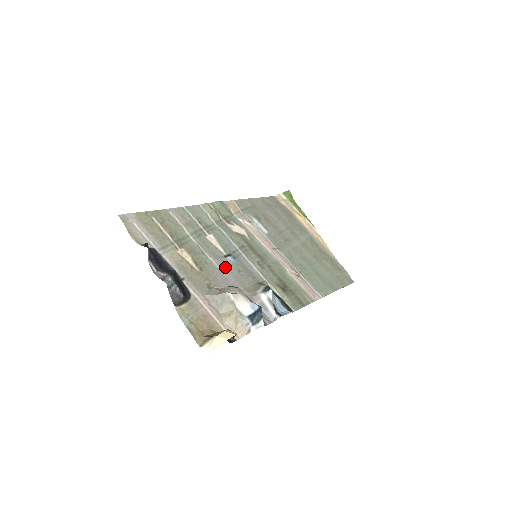
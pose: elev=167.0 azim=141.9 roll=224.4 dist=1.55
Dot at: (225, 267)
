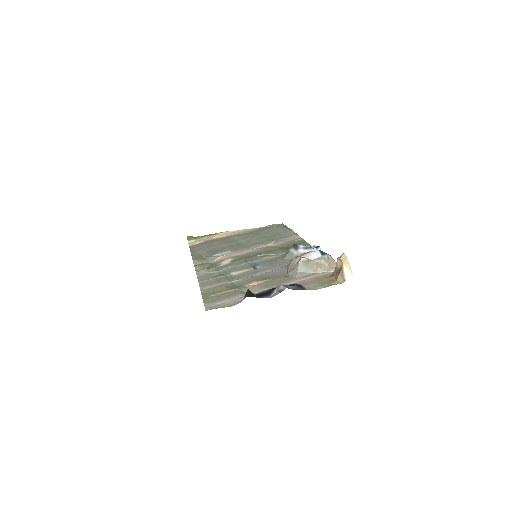
Dot at: (266, 269)
